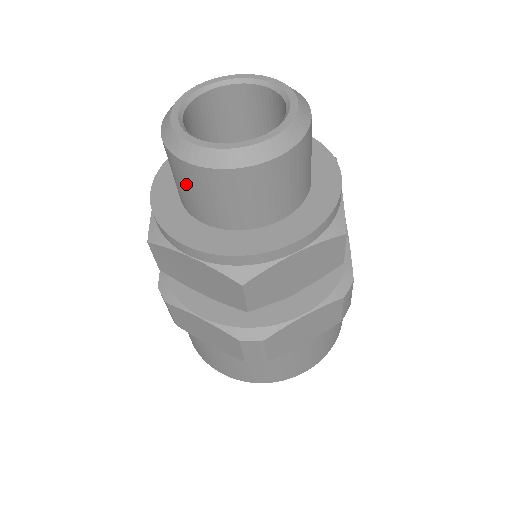
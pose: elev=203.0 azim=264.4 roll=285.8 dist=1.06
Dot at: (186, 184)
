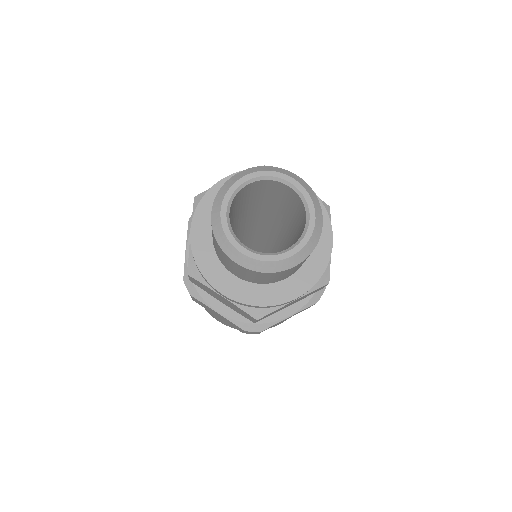
Dot at: (227, 262)
